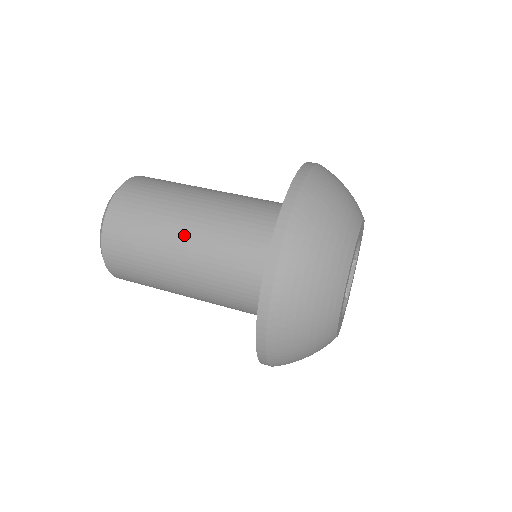
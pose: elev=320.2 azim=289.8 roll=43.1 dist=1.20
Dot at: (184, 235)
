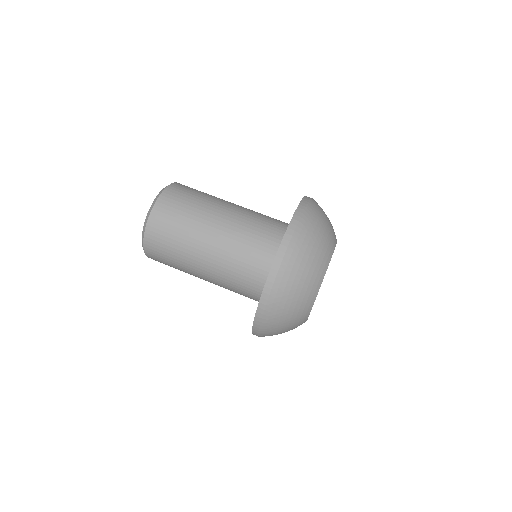
Dot at: (218, 219)
